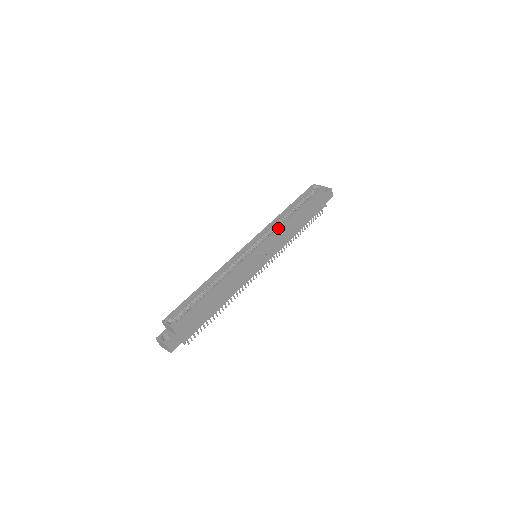
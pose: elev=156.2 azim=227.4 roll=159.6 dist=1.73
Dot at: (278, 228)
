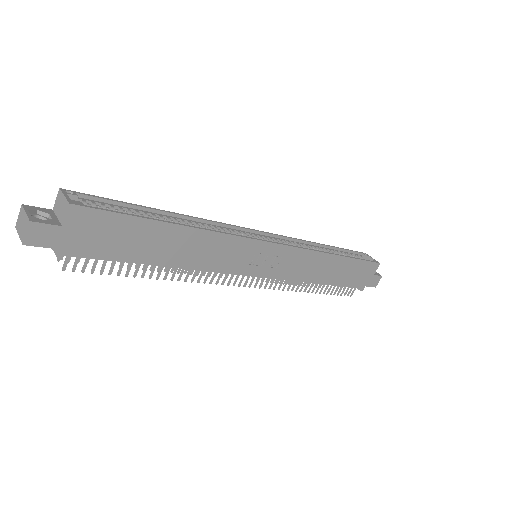
Dot at: occluded
